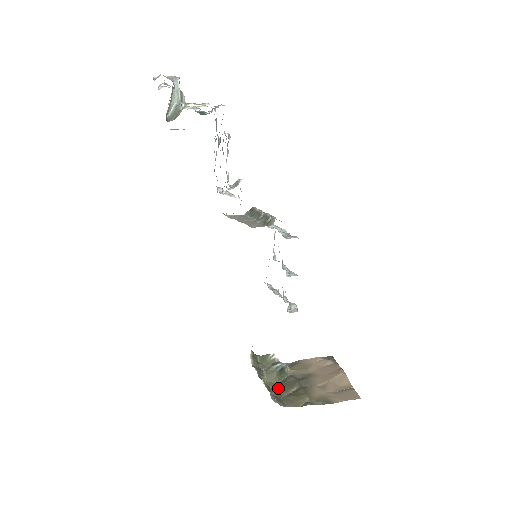
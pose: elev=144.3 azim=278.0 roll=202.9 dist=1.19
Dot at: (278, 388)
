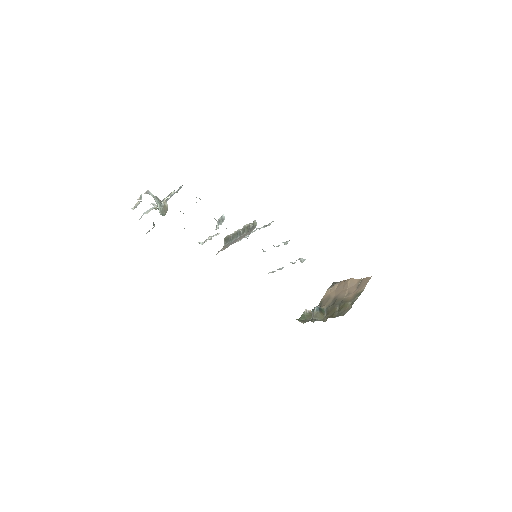
Dot at: (330, 316)
